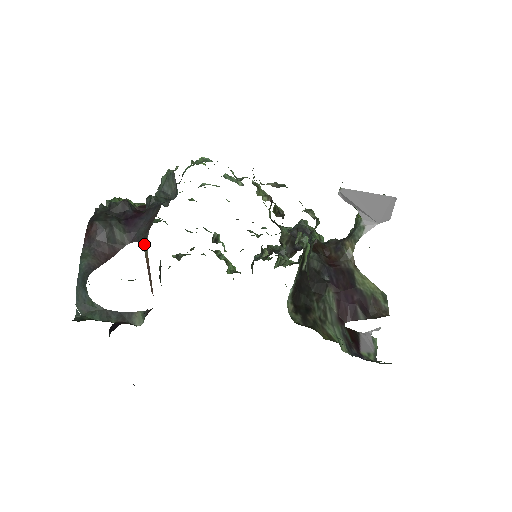
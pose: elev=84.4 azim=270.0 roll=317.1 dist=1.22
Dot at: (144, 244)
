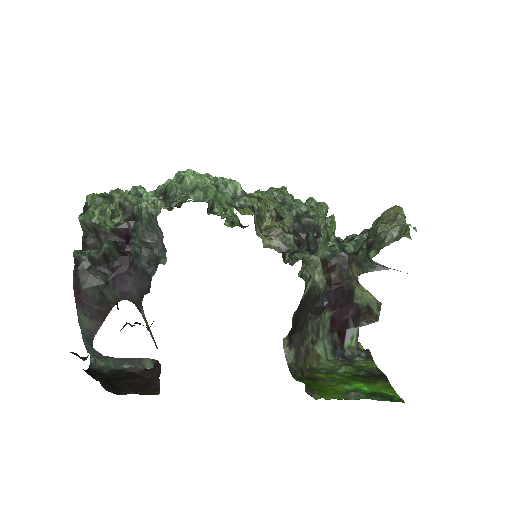
Dot at: (140, 309)
